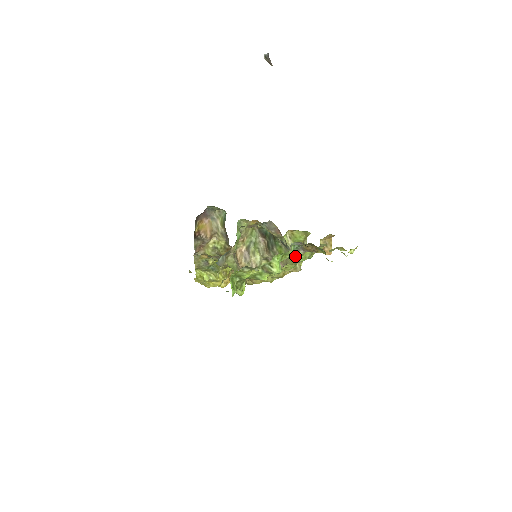
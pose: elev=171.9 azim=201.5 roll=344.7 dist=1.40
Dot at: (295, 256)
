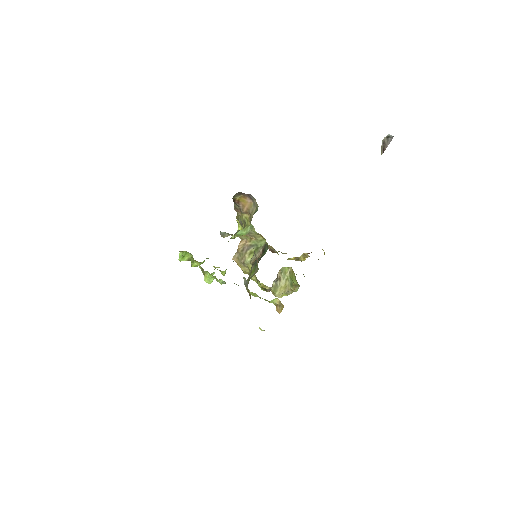
Dot at: occluded
